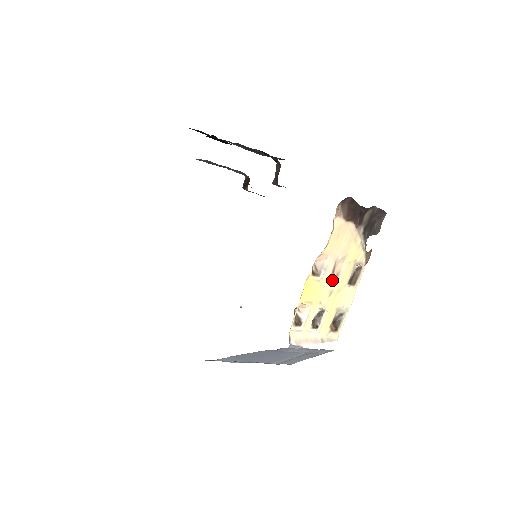
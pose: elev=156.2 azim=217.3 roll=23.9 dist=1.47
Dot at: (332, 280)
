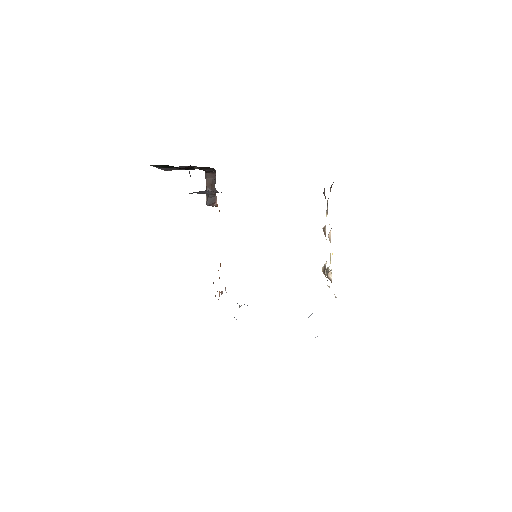
Dot at: occluded
